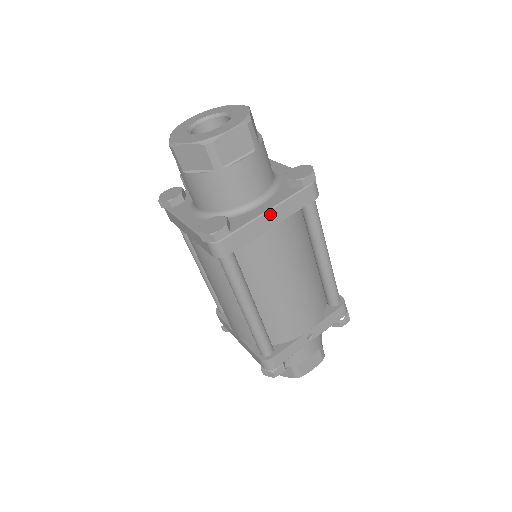
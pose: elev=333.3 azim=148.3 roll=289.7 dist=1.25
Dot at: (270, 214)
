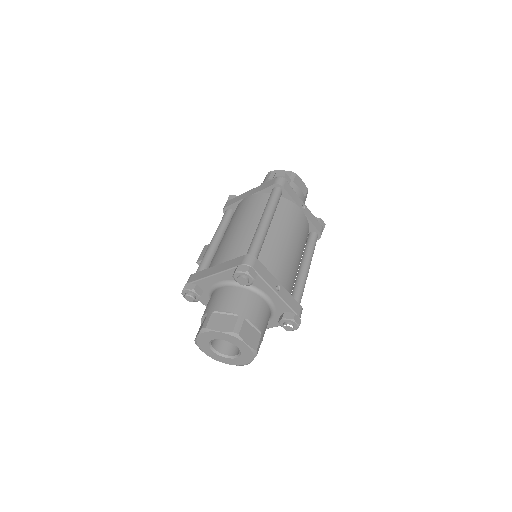
Dot at: (304, 206)
